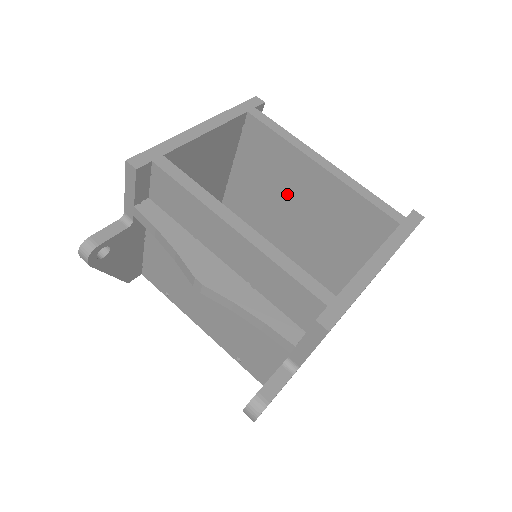
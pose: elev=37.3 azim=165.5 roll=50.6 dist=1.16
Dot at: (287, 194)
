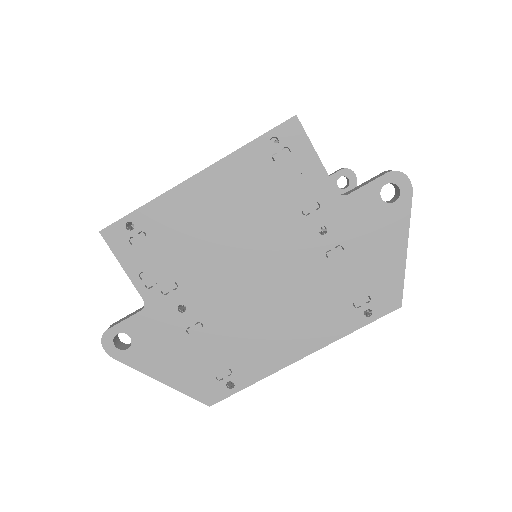
Dot at: occluded
